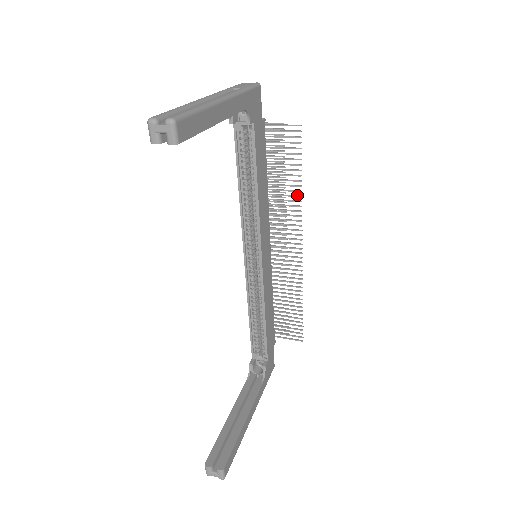
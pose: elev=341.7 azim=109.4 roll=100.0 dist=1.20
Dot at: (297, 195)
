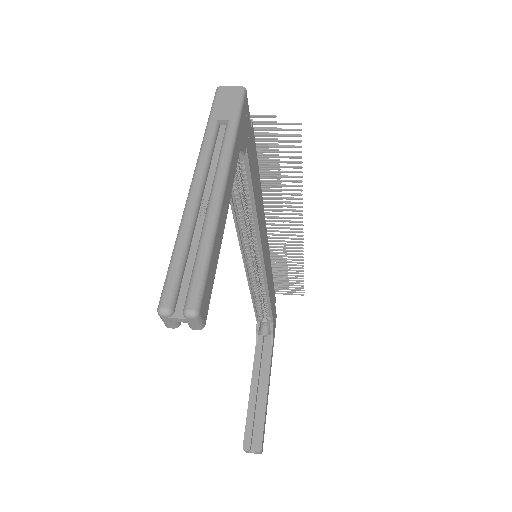
Dot at: (296, 189)
